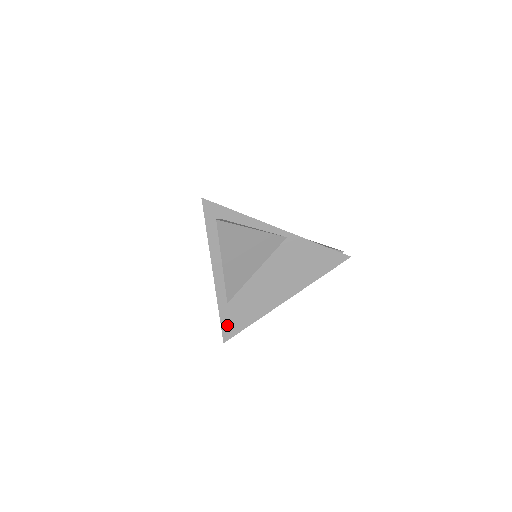
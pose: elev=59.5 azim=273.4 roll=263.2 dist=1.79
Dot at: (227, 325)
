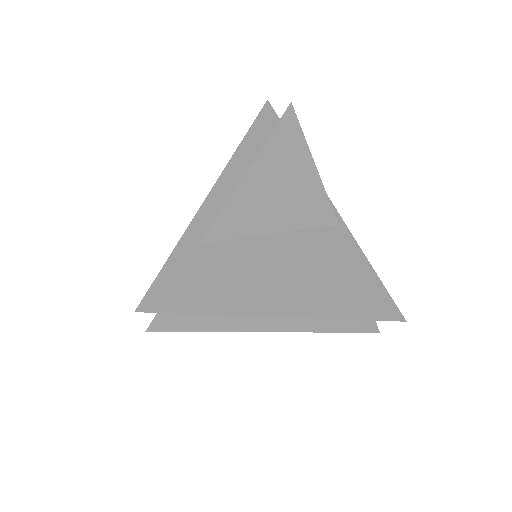
Dot at: (170, 280)
